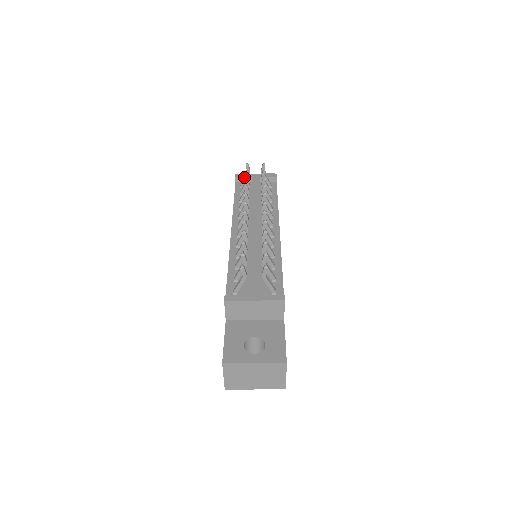
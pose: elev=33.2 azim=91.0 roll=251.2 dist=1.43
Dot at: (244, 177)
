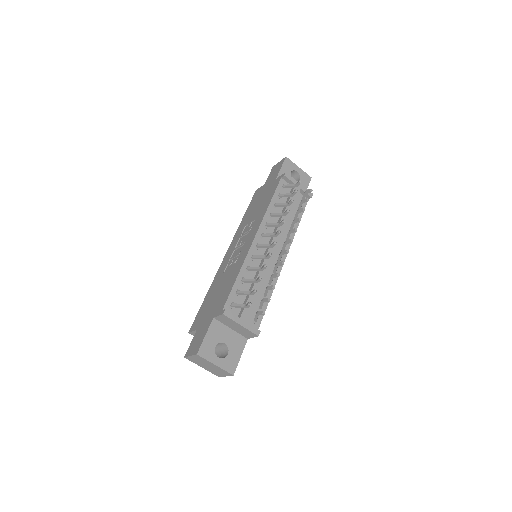
Dot at: (290, 184)
